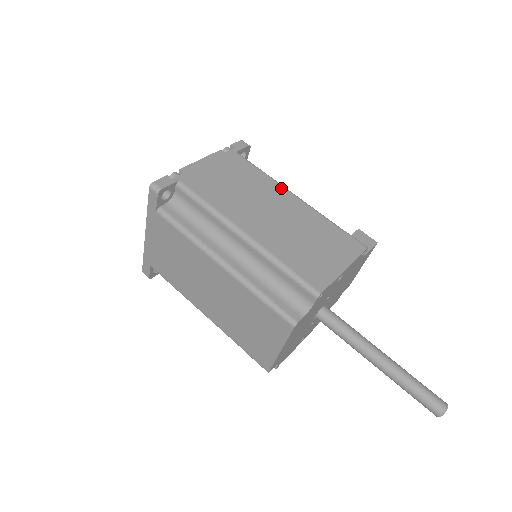
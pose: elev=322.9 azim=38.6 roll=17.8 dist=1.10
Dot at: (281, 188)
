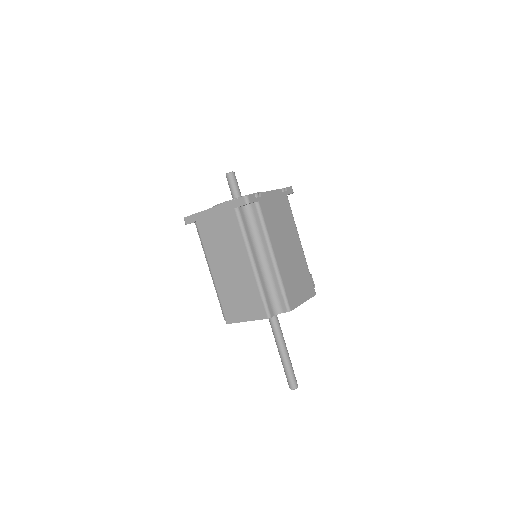
Dot at: (297, 234)
